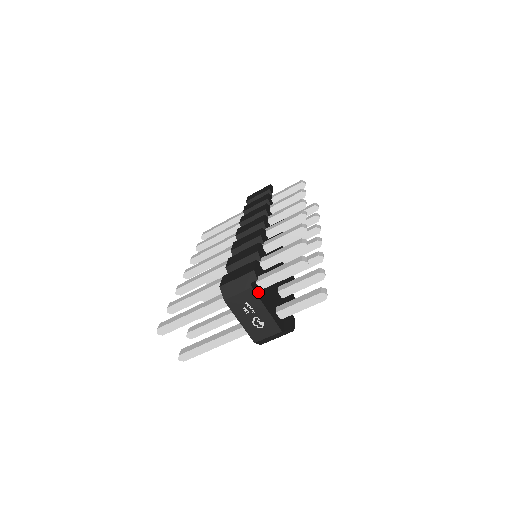
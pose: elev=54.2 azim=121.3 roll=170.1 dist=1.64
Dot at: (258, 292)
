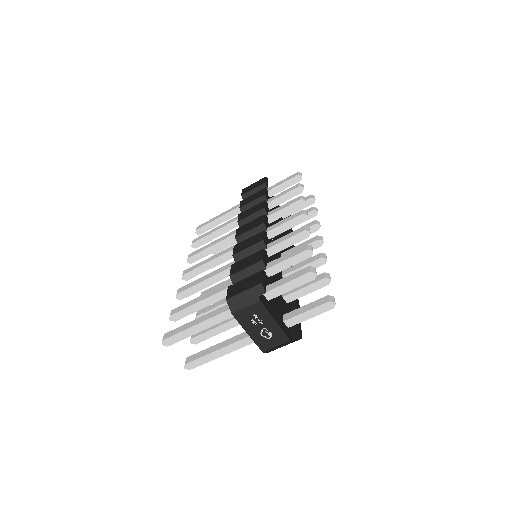
Dot at: (266, 304)
